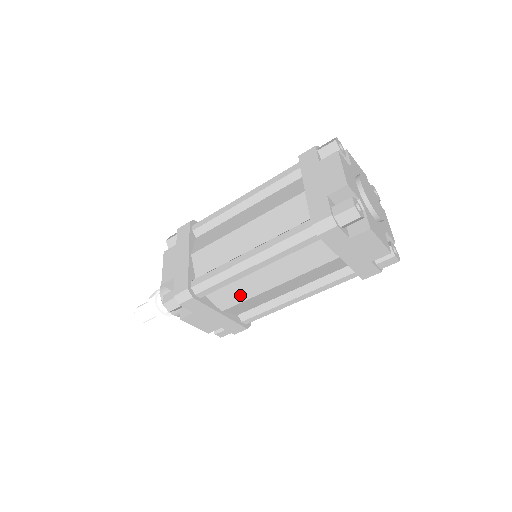
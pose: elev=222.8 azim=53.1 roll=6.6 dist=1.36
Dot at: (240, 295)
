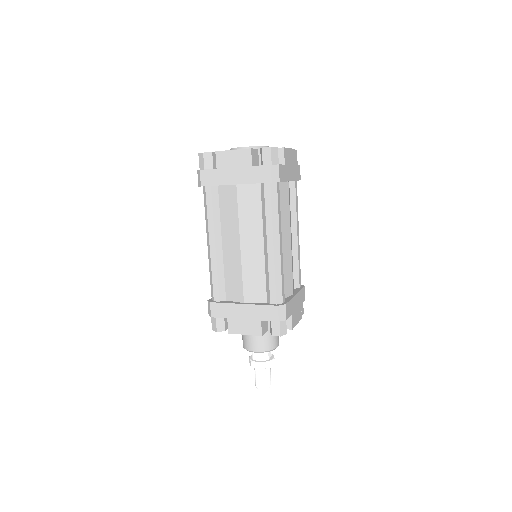
Dot at: (236, 277)
